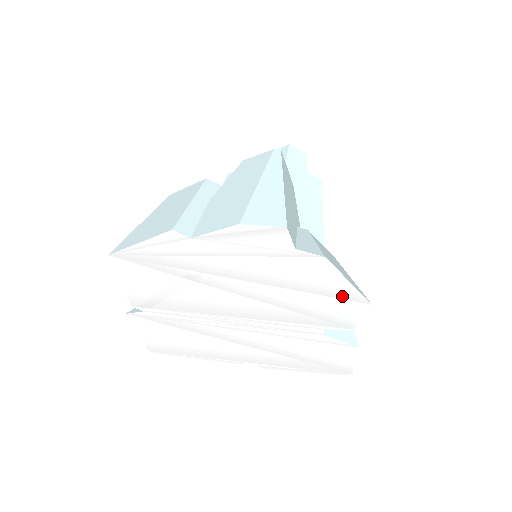
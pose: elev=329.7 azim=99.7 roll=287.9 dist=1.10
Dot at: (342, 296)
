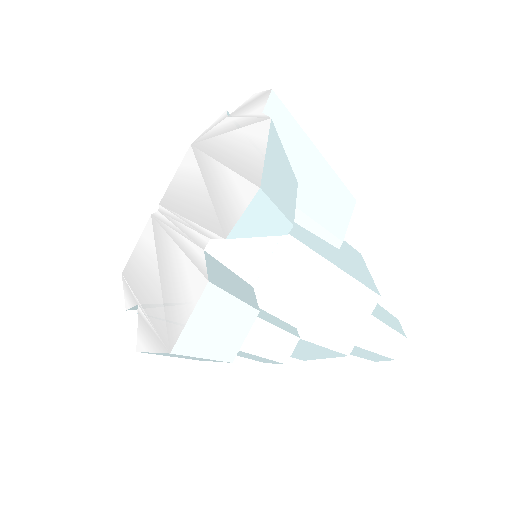
Dot at: (251, 175)
